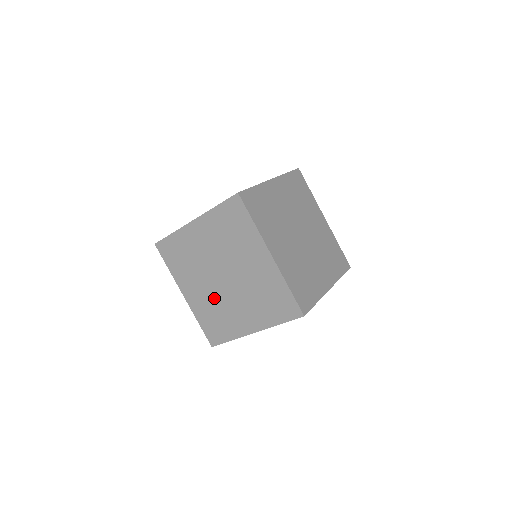
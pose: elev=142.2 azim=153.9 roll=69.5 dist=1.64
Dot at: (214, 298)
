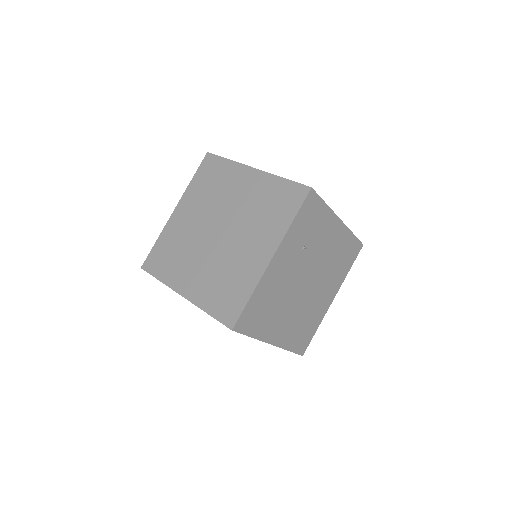
Dot at: (215, 263)
